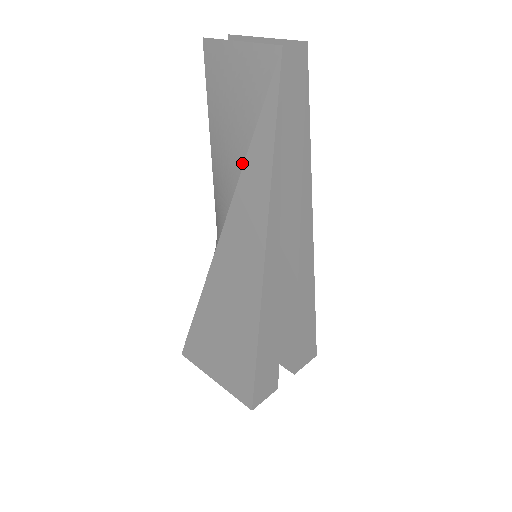
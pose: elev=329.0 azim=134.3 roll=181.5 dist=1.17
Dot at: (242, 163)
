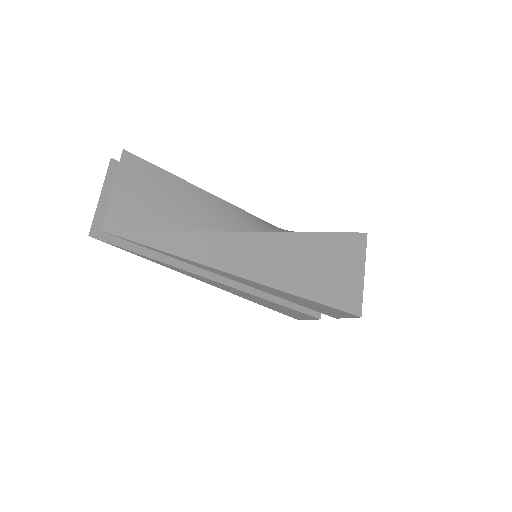
Dot at: occluded
